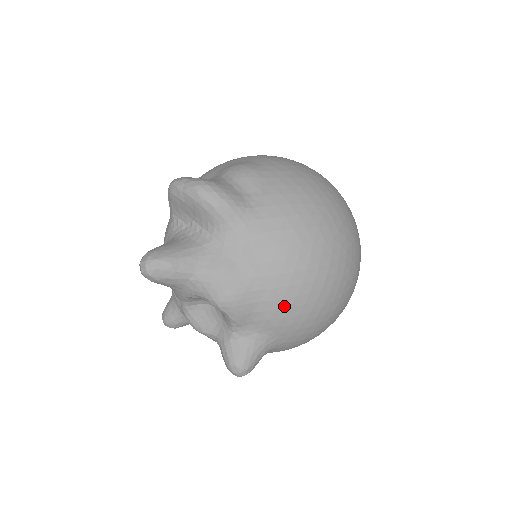
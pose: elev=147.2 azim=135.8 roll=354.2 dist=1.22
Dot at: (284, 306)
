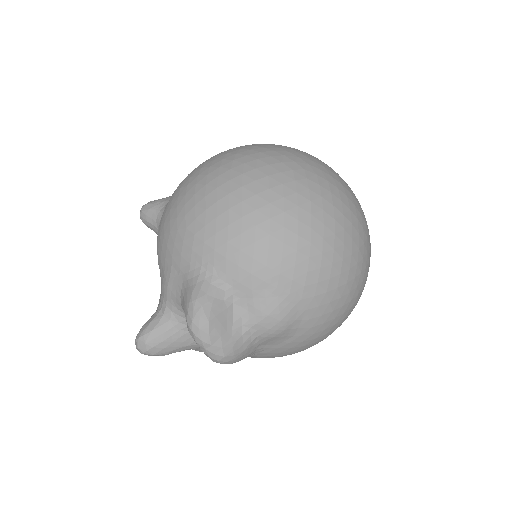
Dot at: occluded
